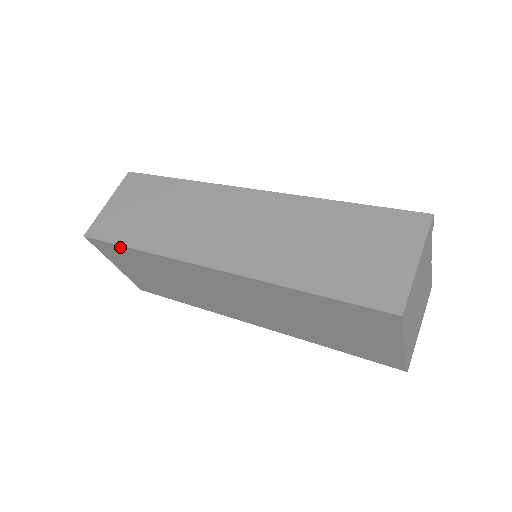
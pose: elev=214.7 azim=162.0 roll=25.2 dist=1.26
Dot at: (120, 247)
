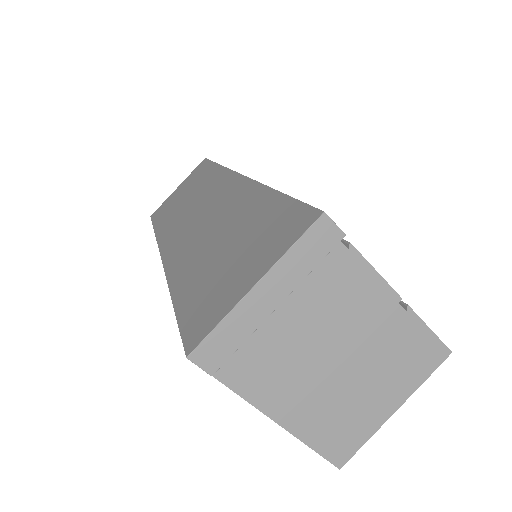
Dot at: occluded
